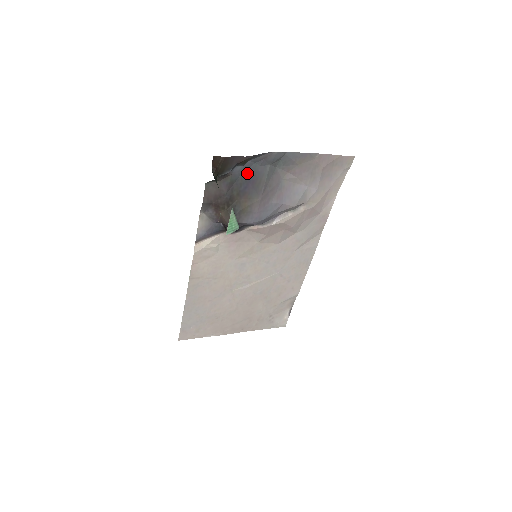
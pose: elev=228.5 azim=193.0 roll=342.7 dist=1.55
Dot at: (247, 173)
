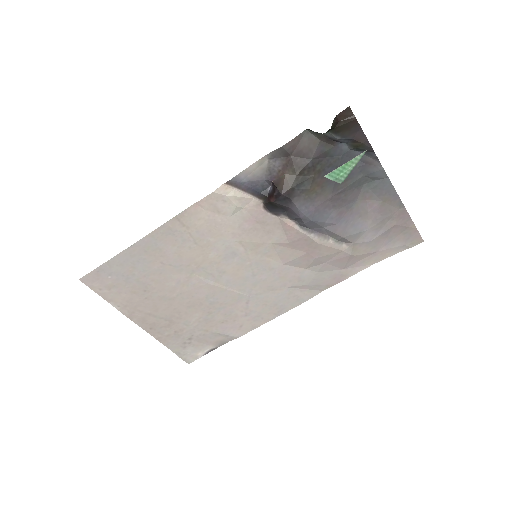
Dot at: (344, 160)
